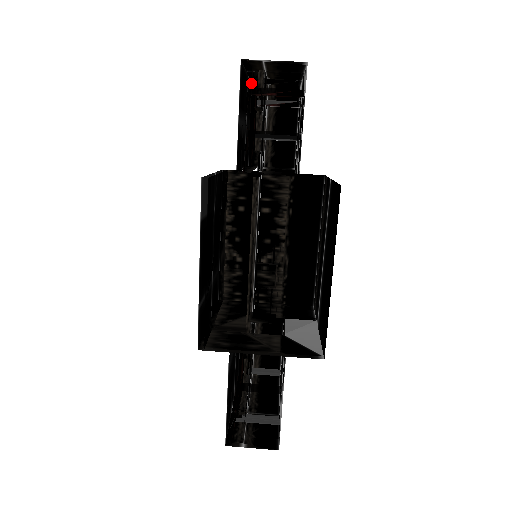
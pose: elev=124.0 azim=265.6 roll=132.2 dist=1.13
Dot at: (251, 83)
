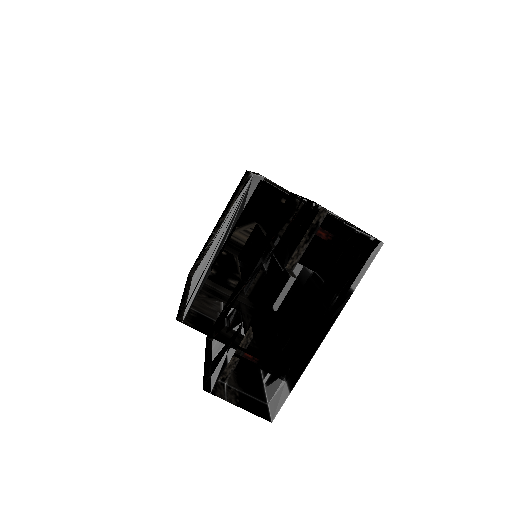
Dot at: (245, 326)
